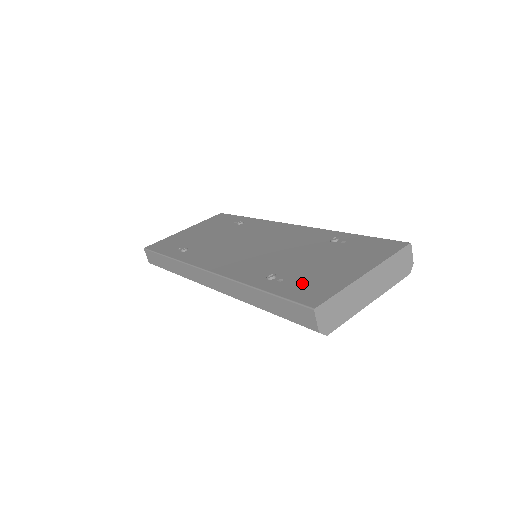
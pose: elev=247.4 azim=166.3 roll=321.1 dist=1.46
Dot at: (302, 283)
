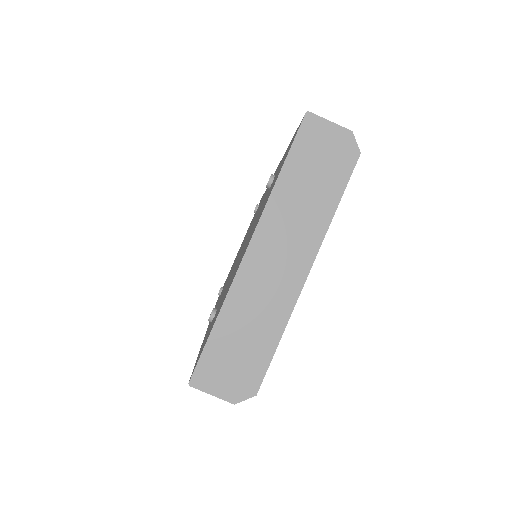
Dot at: occluded
